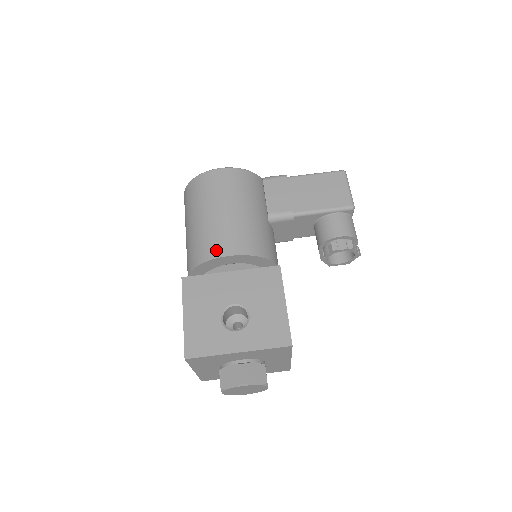
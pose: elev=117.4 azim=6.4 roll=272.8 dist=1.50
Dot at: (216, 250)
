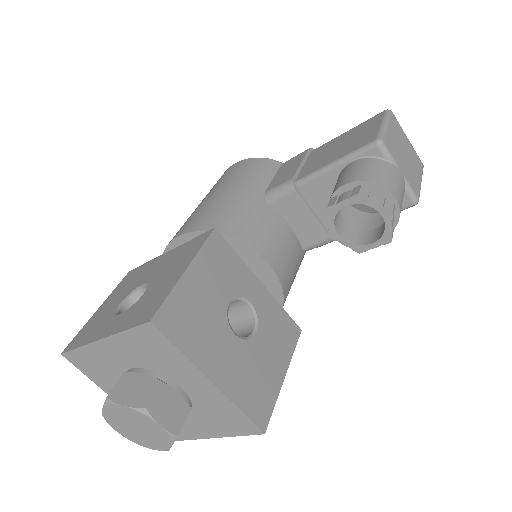
Dot at: (174, 236)
